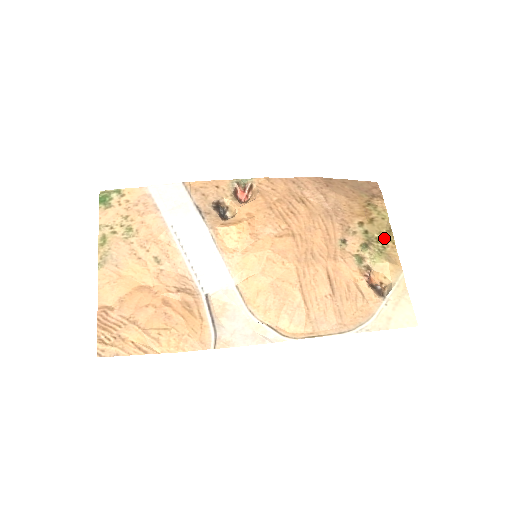
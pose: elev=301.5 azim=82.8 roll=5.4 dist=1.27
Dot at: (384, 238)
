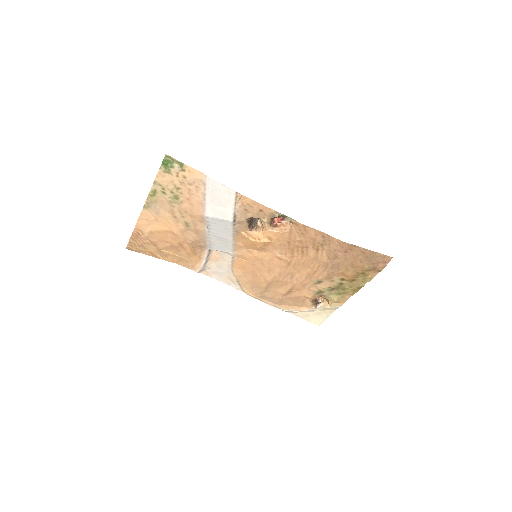
Dot at: (350, 290)
